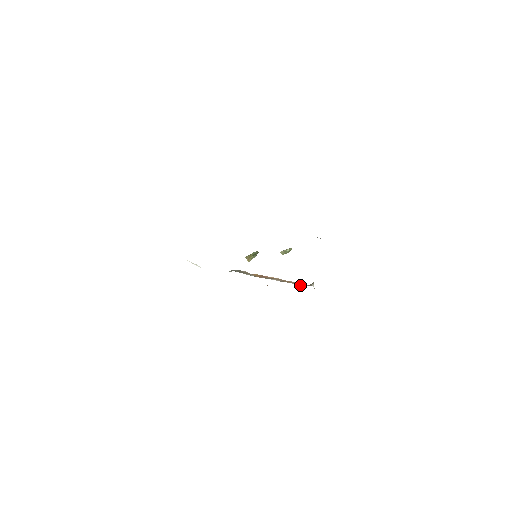
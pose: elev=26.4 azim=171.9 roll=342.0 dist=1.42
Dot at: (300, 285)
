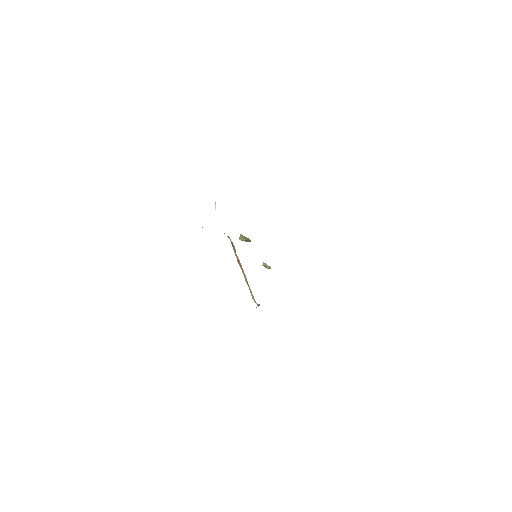
Dot at: (252, 297)
